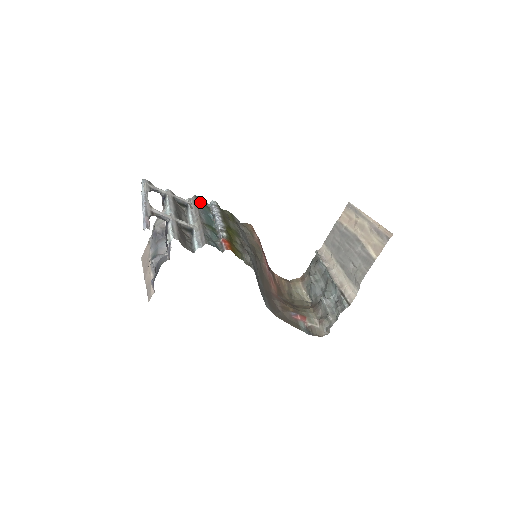
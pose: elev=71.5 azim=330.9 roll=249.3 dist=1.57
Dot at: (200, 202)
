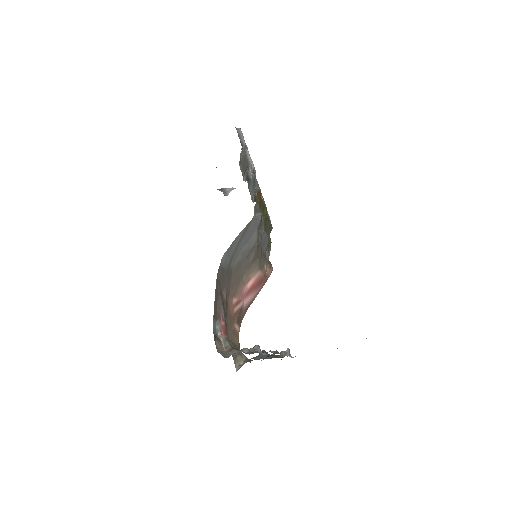
Dot at: occluded
